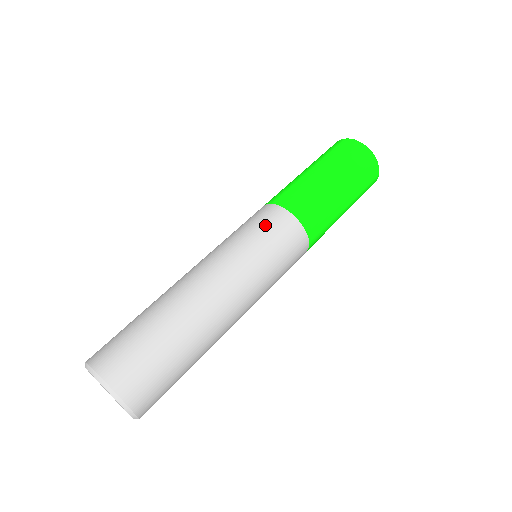
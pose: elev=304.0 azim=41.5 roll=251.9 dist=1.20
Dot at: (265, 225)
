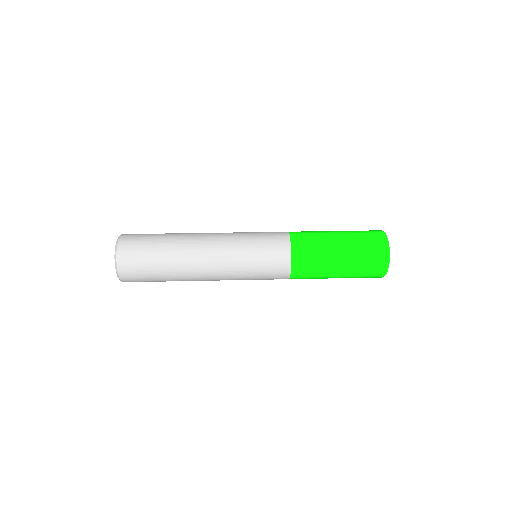
Dot at: (267, 232)
